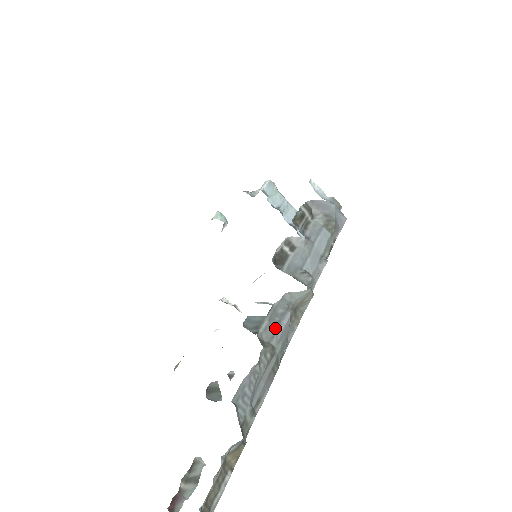
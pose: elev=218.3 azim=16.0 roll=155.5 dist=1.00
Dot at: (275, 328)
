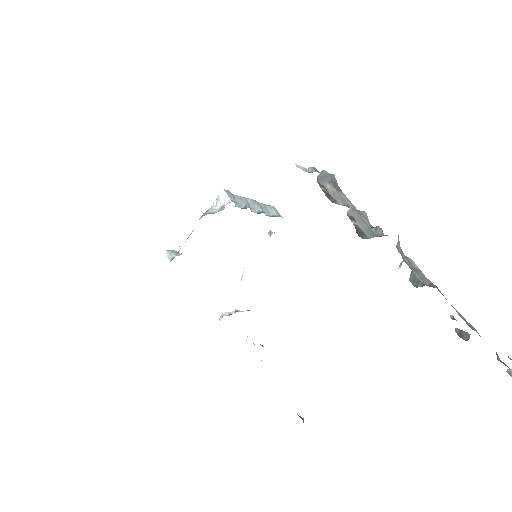
Dot at: (420, 273)
